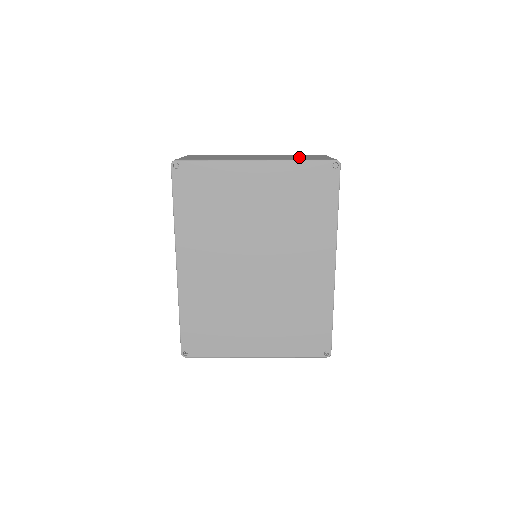
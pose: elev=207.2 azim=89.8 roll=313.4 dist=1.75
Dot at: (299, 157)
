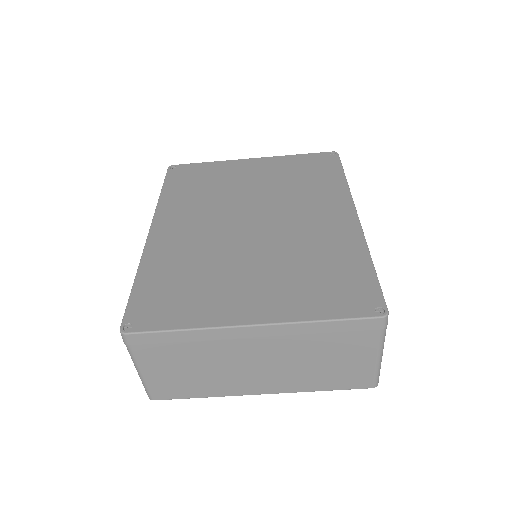
Dot at: occluded
